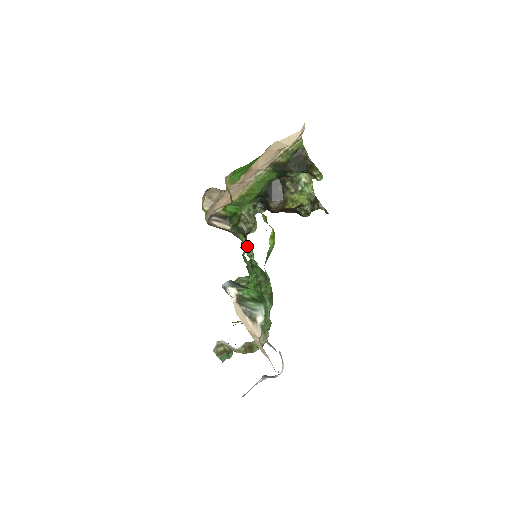
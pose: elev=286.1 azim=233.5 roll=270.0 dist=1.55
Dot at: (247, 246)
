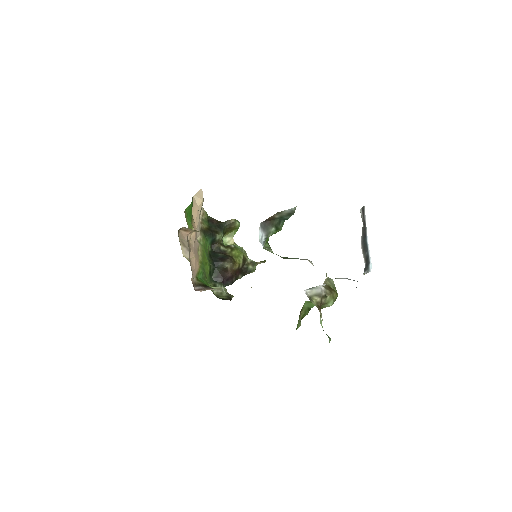
Dot at: occluded
